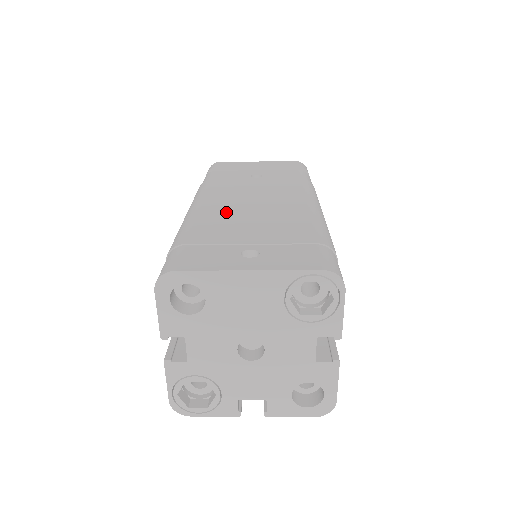
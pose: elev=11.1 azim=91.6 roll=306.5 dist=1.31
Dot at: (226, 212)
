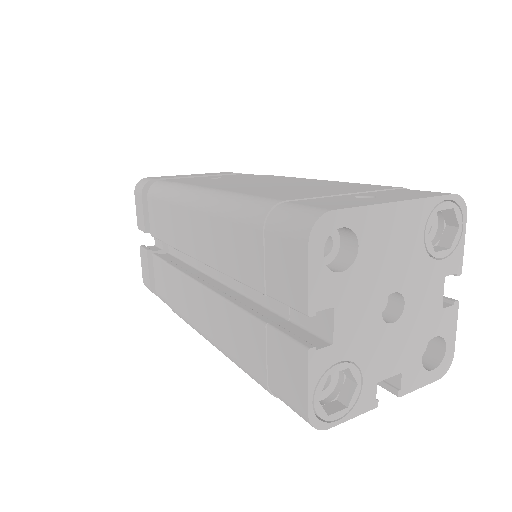
Dot at: (260, 188)
